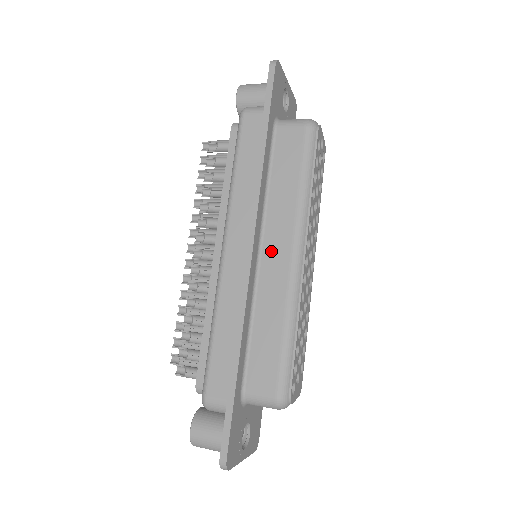
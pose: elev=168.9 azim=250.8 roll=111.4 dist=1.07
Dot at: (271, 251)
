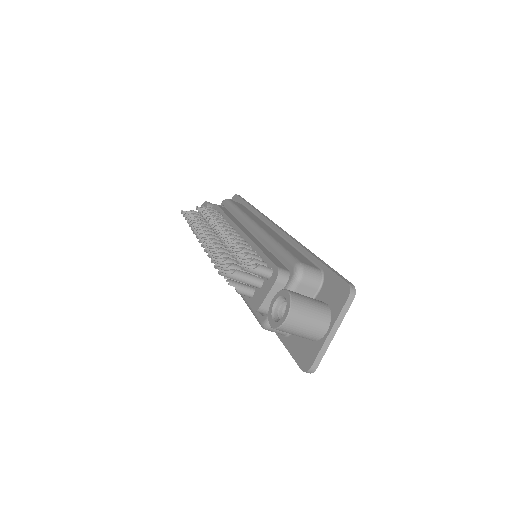
Dot at: occluded
